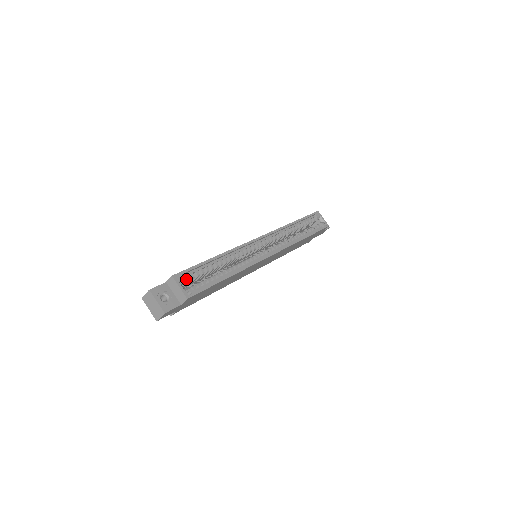
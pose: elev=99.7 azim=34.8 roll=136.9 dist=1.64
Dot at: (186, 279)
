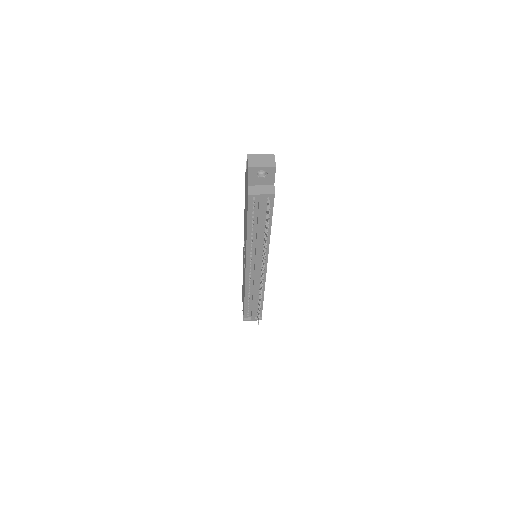
Dot at: occluded
